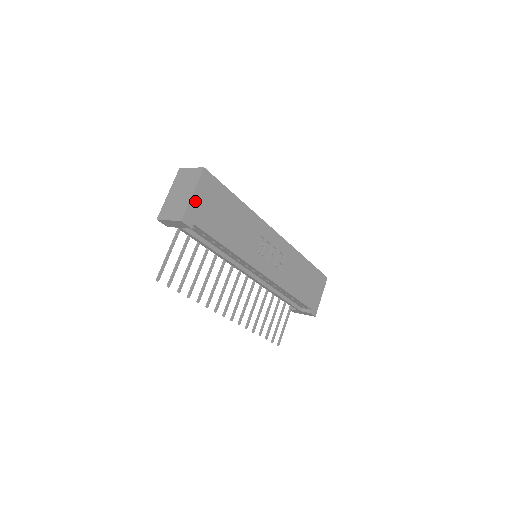
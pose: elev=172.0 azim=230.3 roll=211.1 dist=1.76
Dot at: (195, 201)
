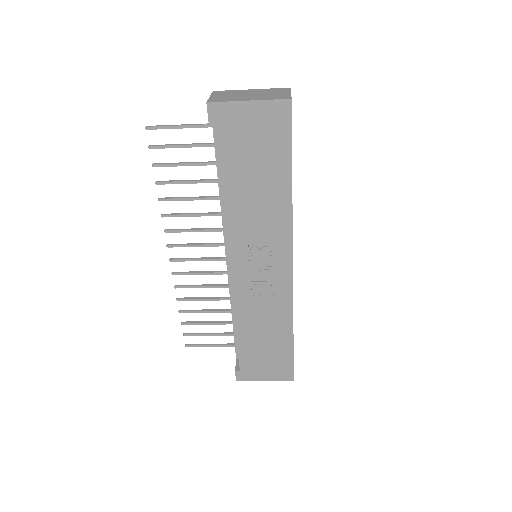
Dot at: (243, 110)
